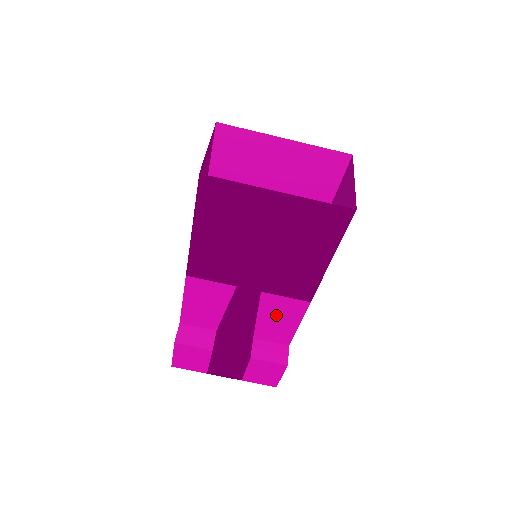
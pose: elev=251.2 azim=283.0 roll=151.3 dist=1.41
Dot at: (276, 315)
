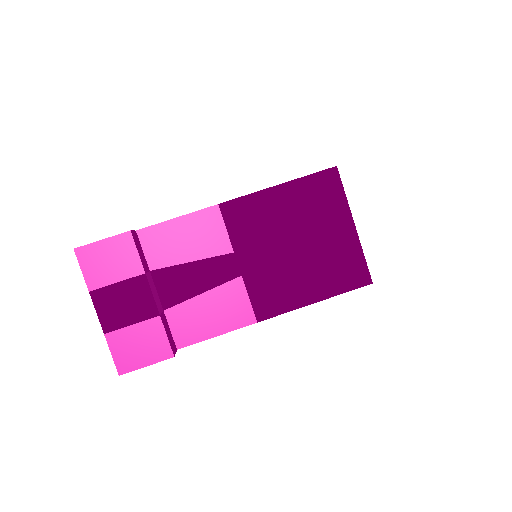
Dot at: (217, 308)
